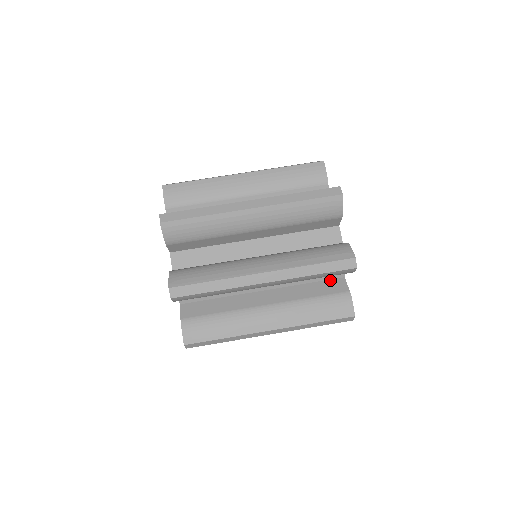
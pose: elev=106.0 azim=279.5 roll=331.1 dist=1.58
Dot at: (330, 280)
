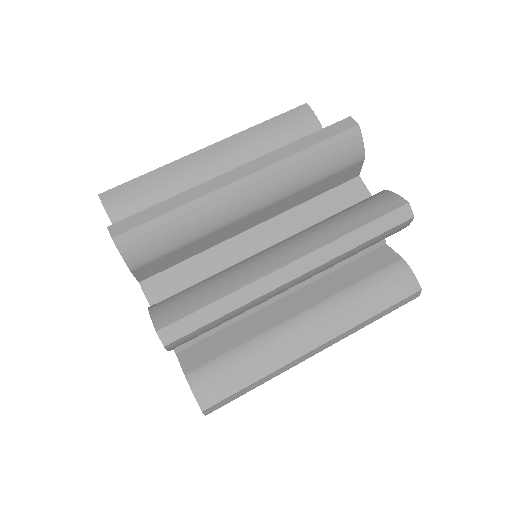
Dot at: (369, 253)
